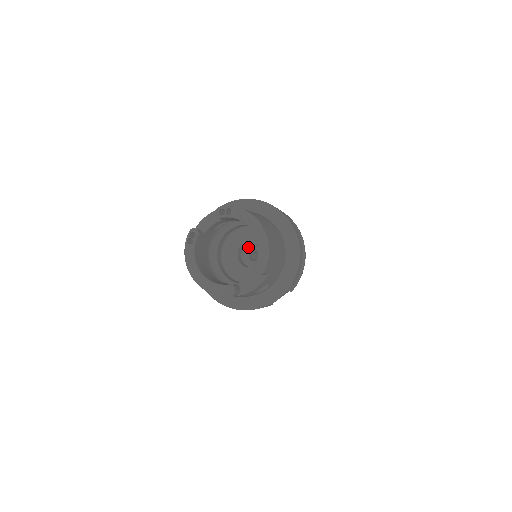
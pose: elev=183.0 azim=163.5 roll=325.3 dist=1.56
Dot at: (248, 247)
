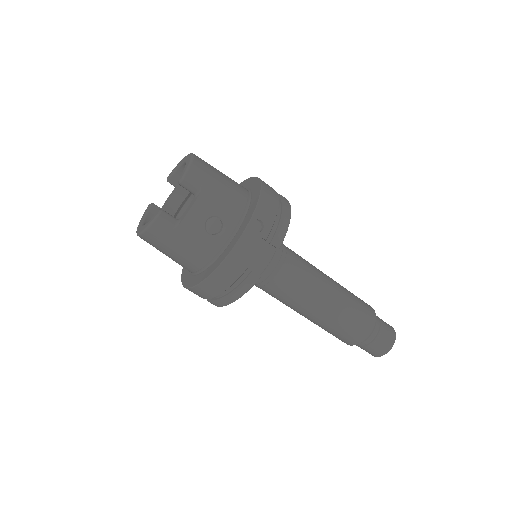
Dot at: occluded
